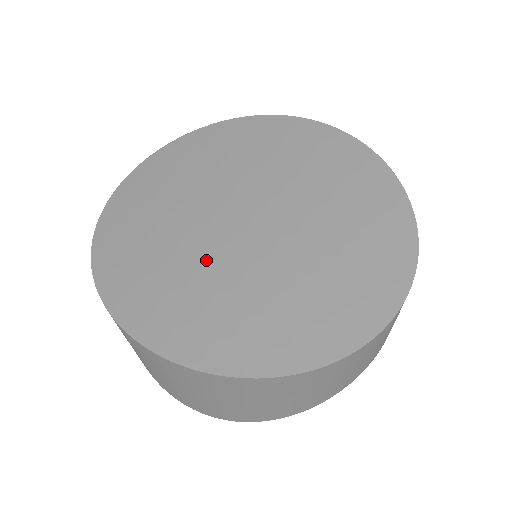
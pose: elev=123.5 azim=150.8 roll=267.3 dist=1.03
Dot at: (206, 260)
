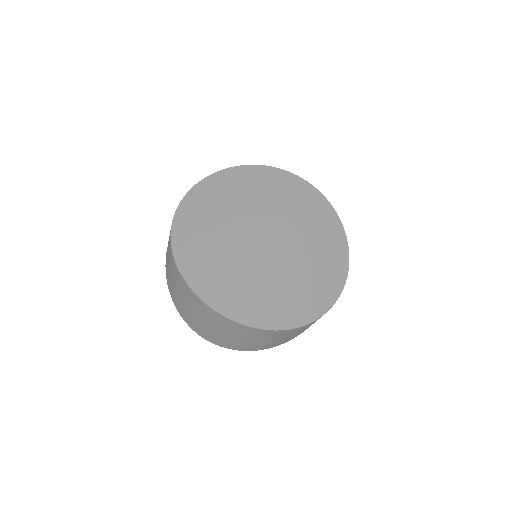
Dot at: (241, 263)
